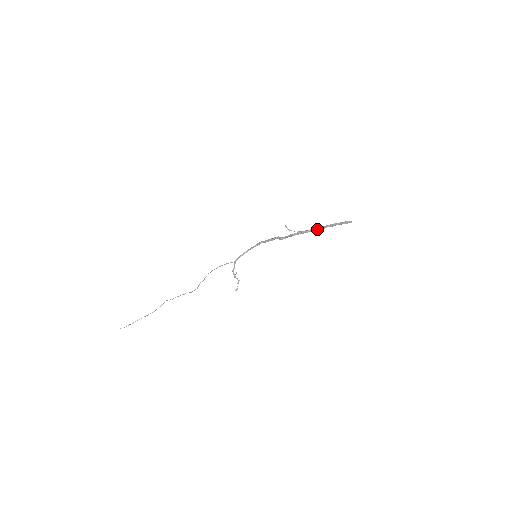
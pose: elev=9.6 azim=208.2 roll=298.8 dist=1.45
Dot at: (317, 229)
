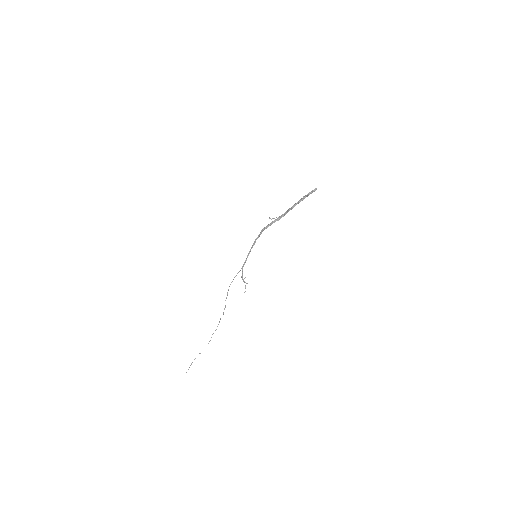
Dot at: (290, 208)
